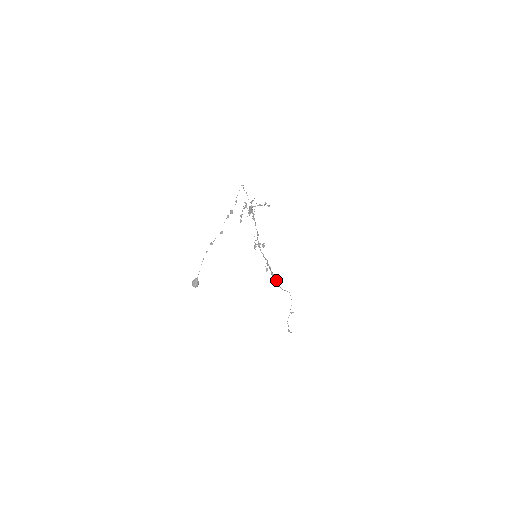
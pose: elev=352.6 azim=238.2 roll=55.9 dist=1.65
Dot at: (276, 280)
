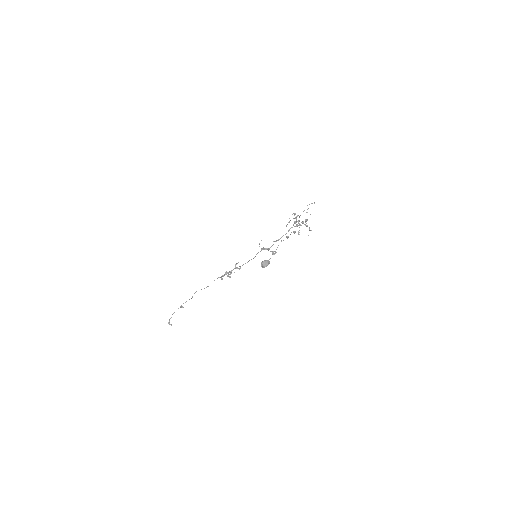
Dot at: (222, 278)
